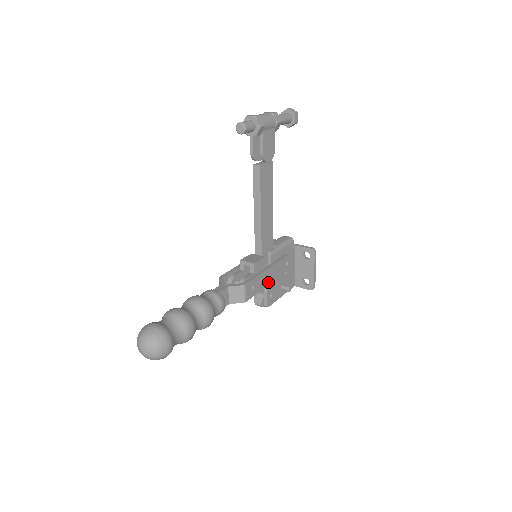
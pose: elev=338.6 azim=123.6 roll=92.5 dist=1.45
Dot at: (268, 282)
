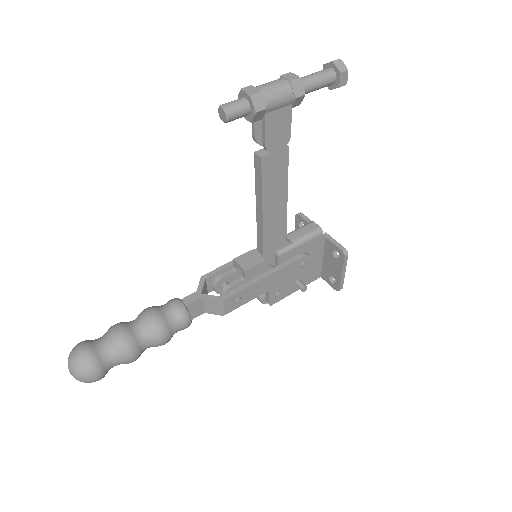
Dot at: (266, 289)
